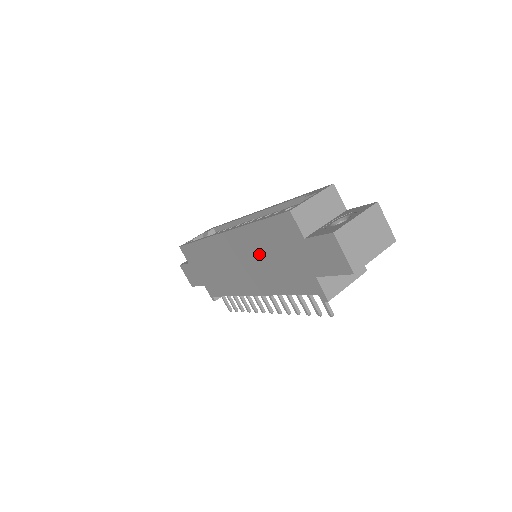
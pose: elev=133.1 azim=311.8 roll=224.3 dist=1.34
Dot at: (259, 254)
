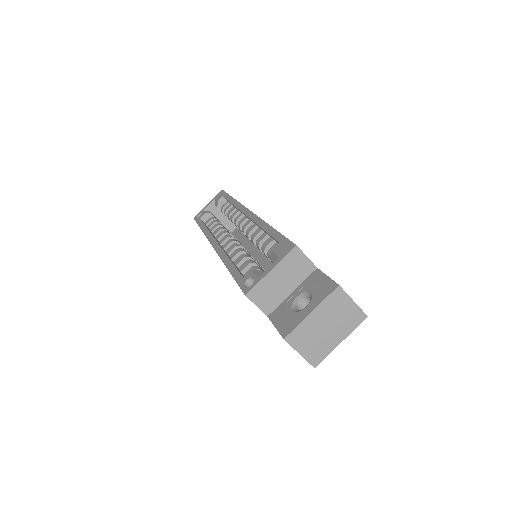
Dot at: occluded
